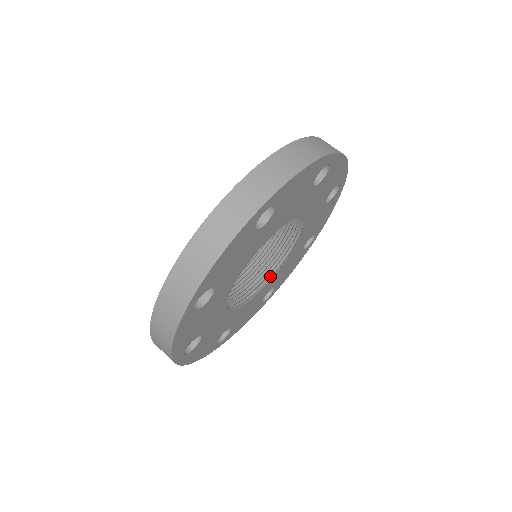
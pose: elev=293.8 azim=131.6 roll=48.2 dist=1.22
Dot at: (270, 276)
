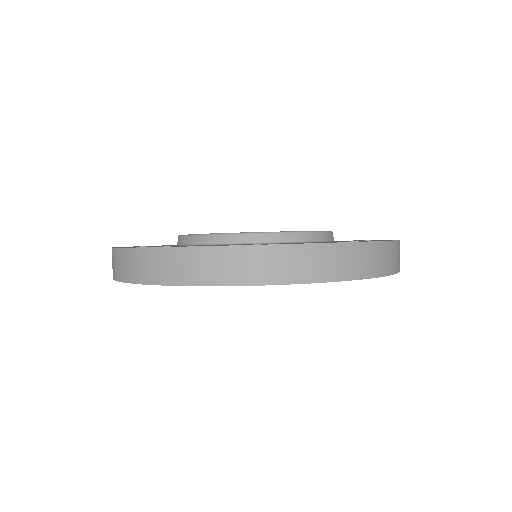
Dot at: occluded
